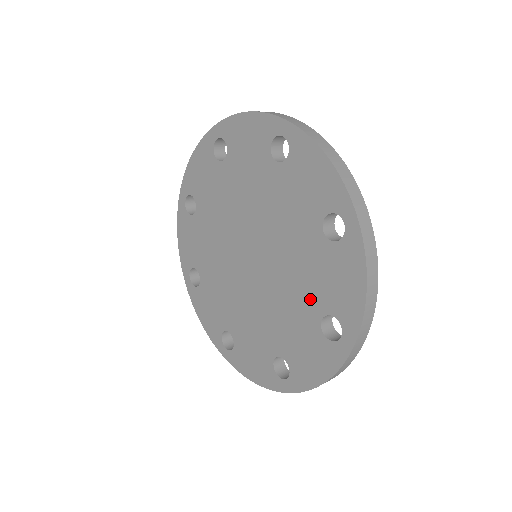
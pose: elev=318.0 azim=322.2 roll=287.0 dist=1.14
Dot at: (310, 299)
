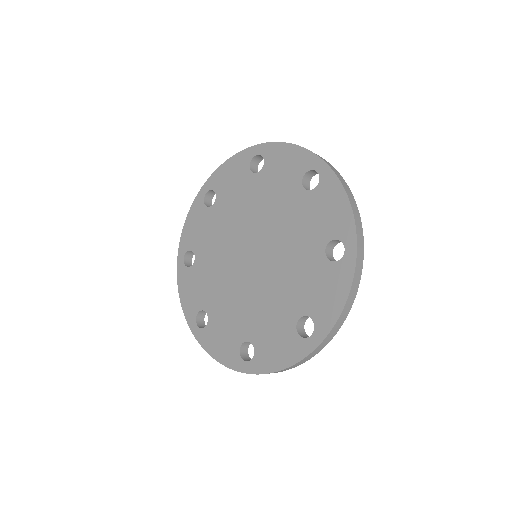
Dot at: (311, 243)
